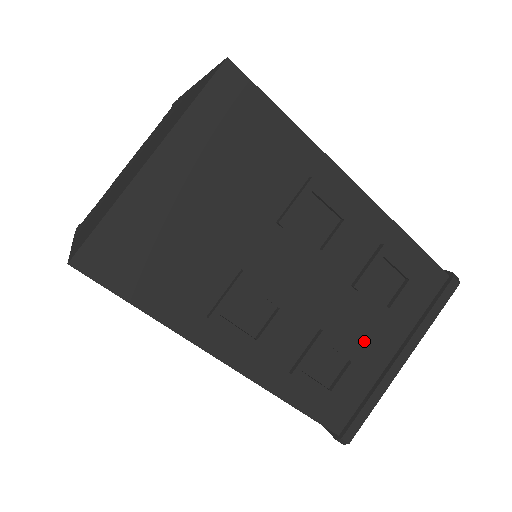
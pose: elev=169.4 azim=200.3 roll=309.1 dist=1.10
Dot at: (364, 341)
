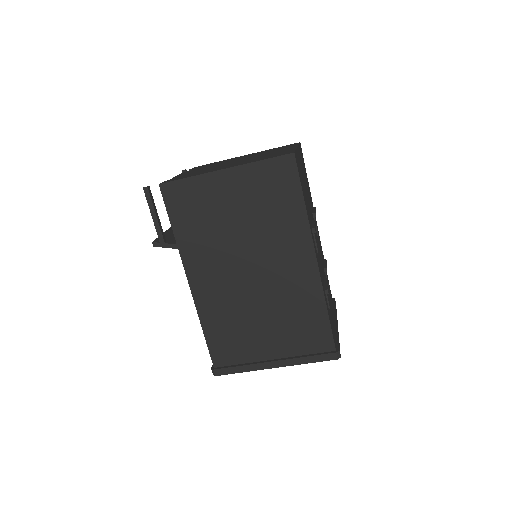
Dot at: (329, 302)
